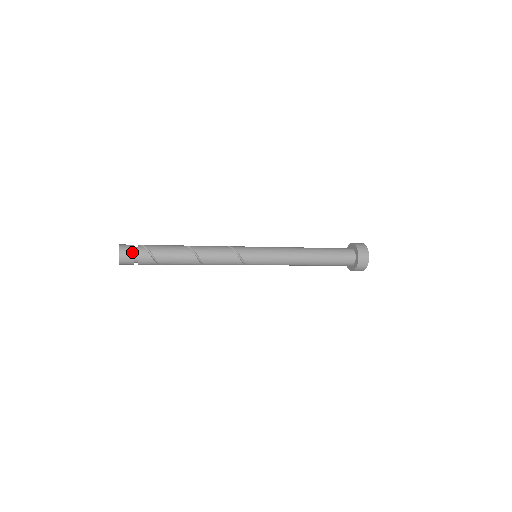
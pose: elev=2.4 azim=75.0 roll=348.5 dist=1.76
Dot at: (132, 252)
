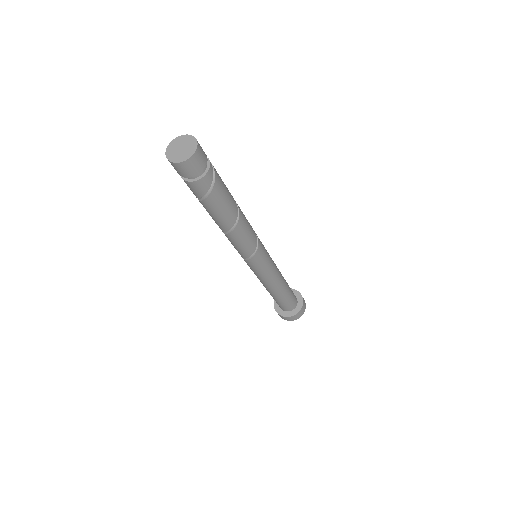
Dot at: (201, 169)
